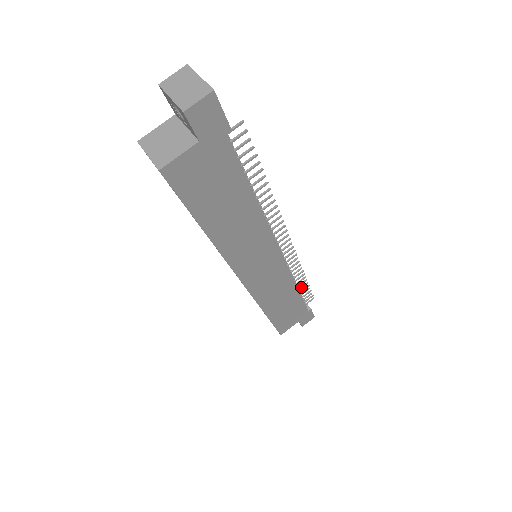
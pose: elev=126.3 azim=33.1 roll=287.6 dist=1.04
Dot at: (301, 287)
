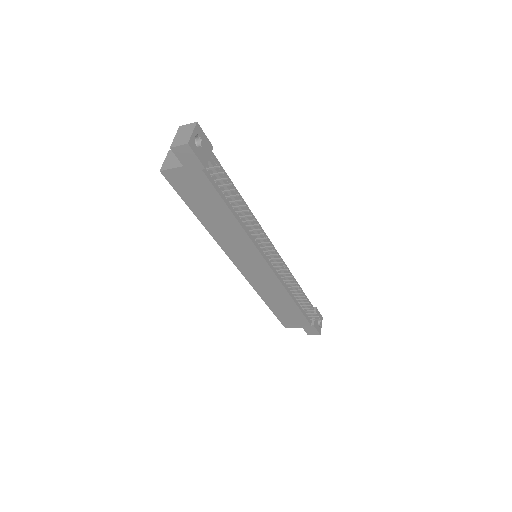
Dot at: (302, 302)
